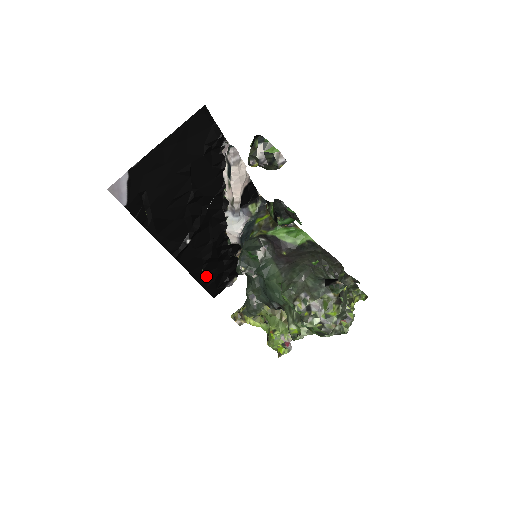
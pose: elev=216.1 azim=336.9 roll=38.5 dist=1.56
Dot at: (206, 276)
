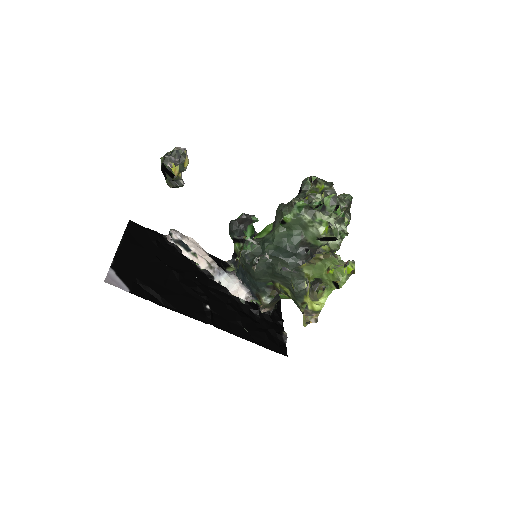
Dot at: (257, 337)
